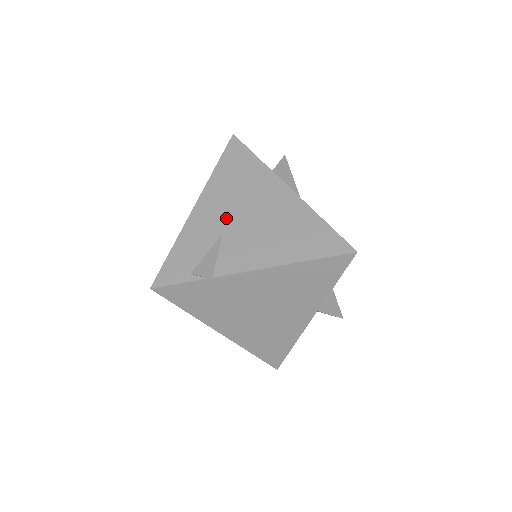
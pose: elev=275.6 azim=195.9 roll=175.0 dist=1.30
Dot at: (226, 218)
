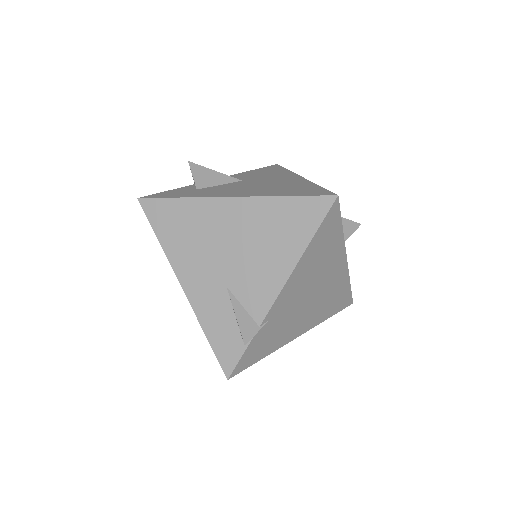
Dot at: (215, 272)
